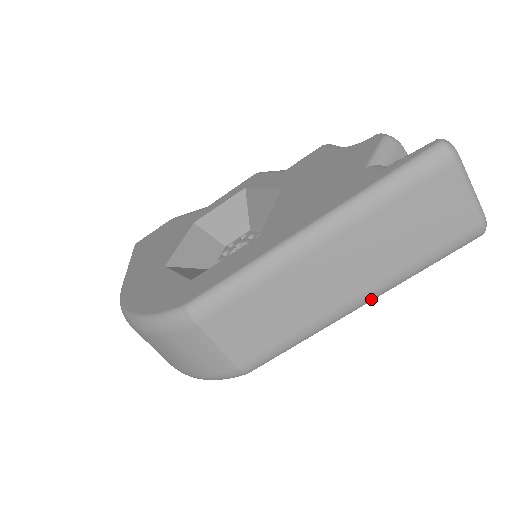
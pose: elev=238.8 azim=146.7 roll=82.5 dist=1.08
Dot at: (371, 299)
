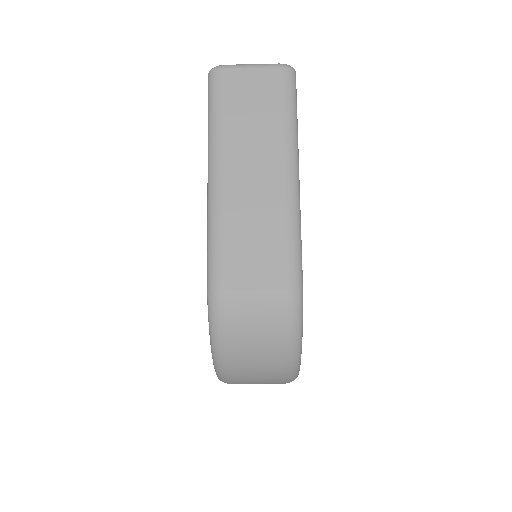
Dot at: (294, 162)
